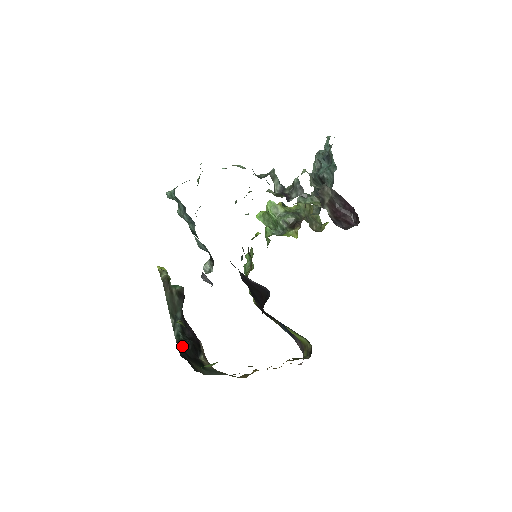
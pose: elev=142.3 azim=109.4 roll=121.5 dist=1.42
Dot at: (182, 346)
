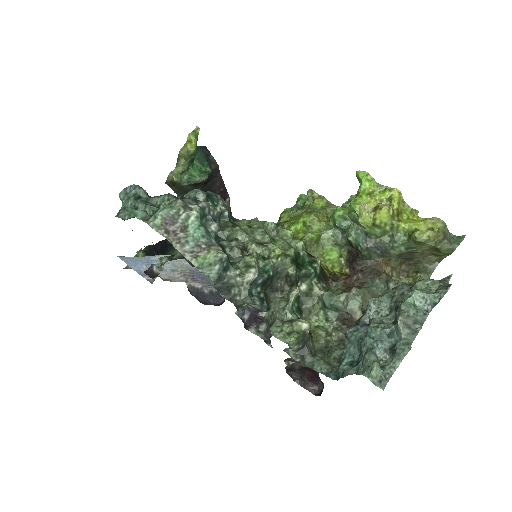
Dot at: occluded
